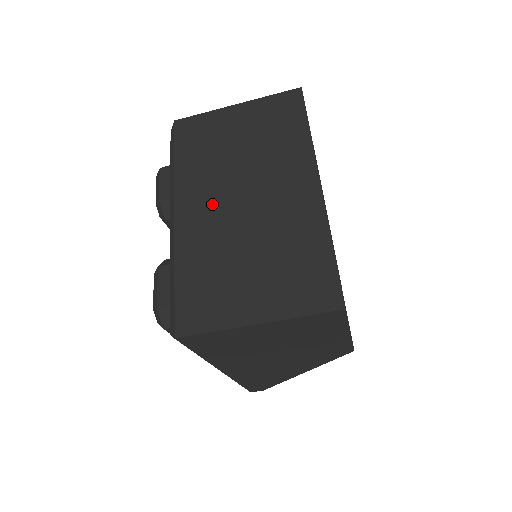
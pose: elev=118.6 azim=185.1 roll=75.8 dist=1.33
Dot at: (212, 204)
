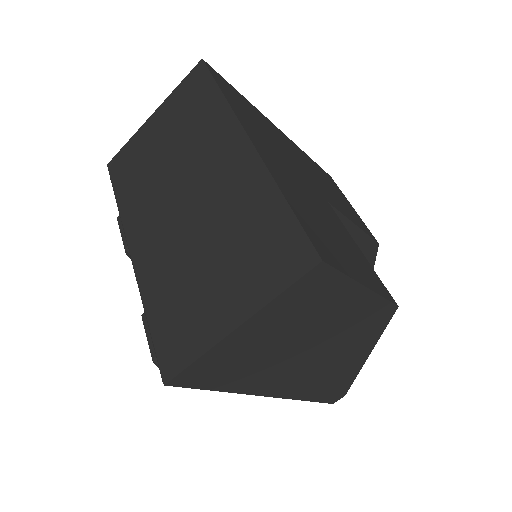
Dot at: (158, 224)
